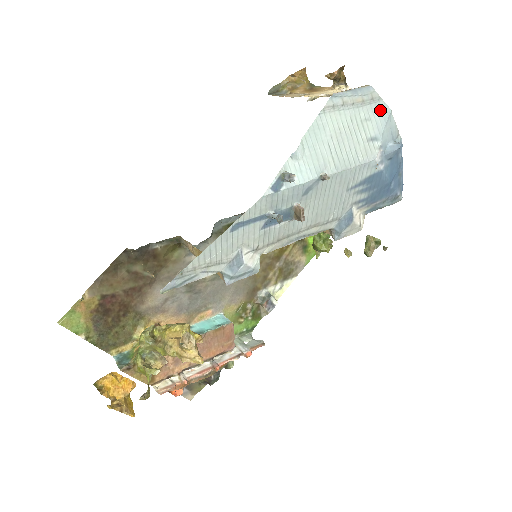
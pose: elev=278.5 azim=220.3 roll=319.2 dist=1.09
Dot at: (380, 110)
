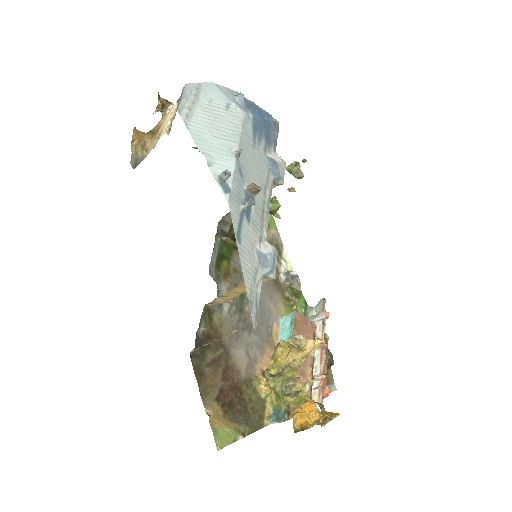
Dot at: (208, 89)
